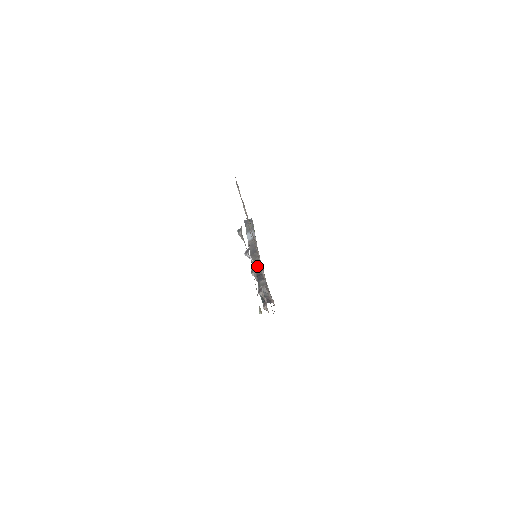
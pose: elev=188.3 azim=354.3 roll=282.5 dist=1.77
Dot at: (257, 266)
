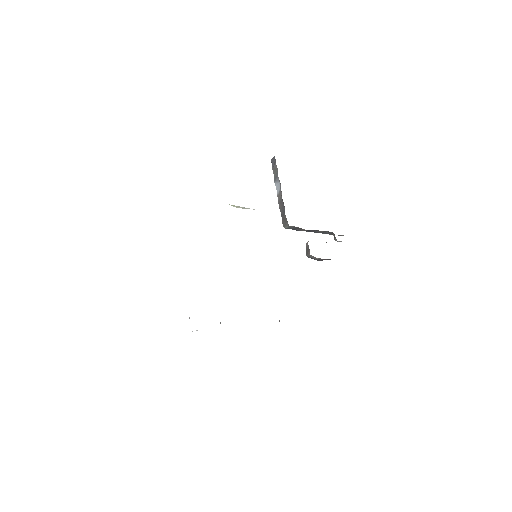
Dot at: (294, 228)
